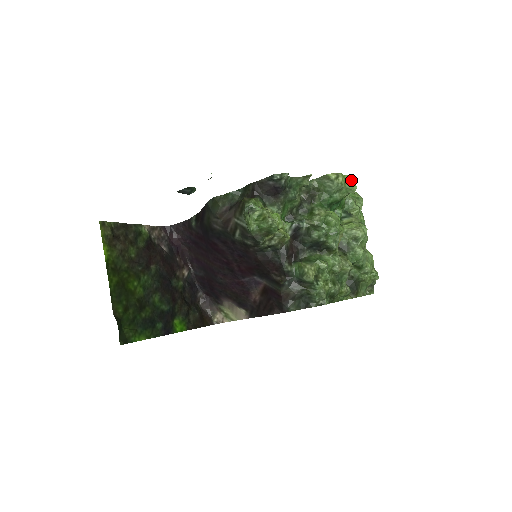
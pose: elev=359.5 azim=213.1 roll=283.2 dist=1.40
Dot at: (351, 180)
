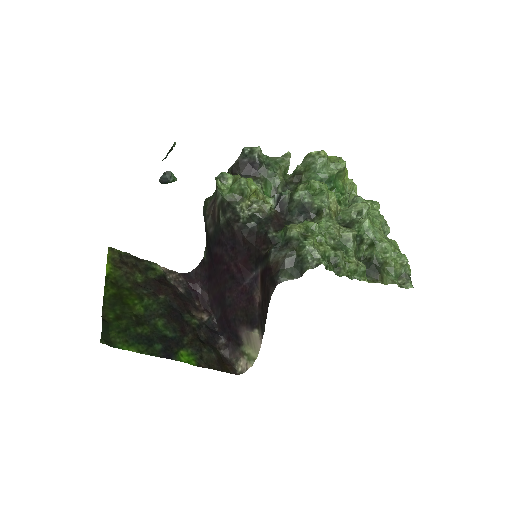
Dot at: (338, 158)
